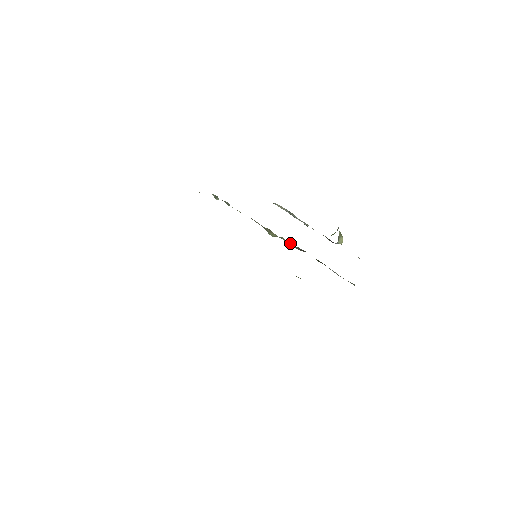
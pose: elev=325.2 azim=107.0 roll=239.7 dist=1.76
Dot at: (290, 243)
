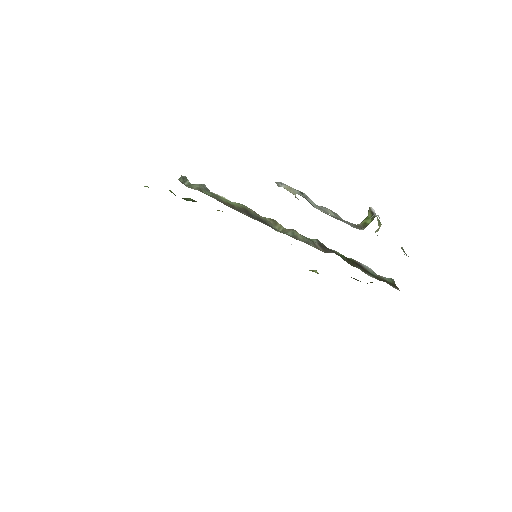
Dot at: (306, 238)
